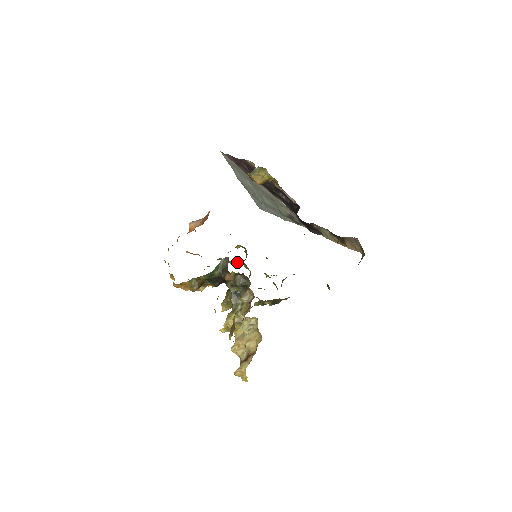
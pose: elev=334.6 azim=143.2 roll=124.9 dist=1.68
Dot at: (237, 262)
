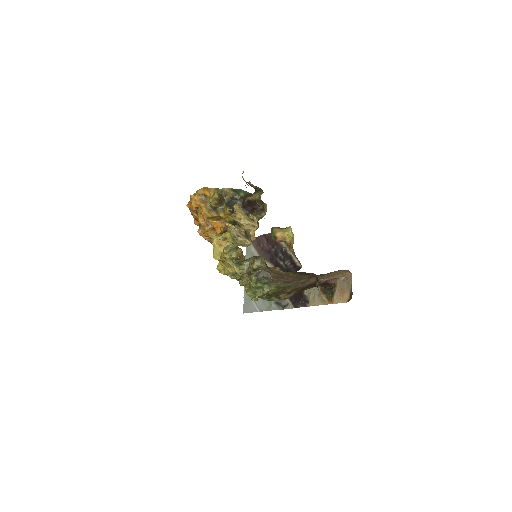
Dot at: (239, 249)
